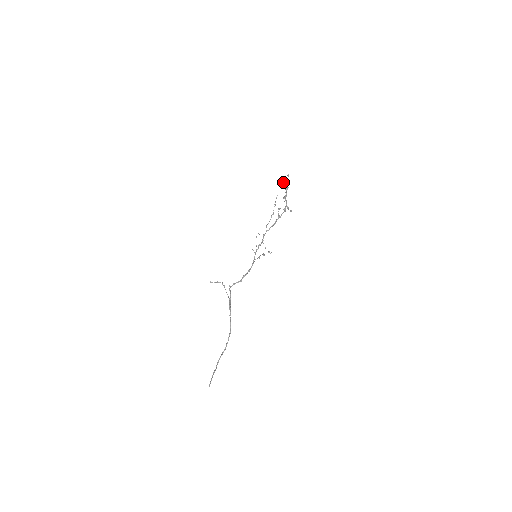
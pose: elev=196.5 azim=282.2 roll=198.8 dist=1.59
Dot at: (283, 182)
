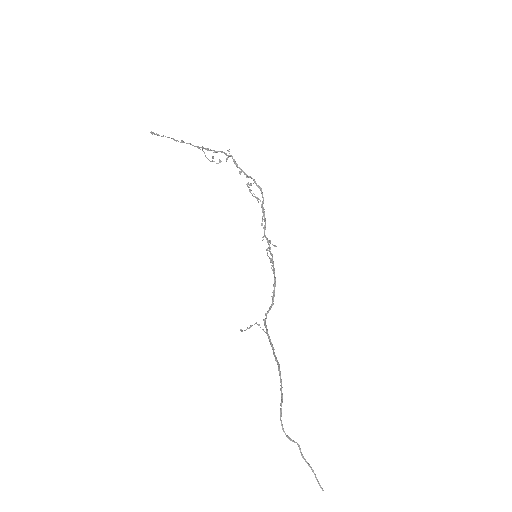
Dot at: (196, 146)
